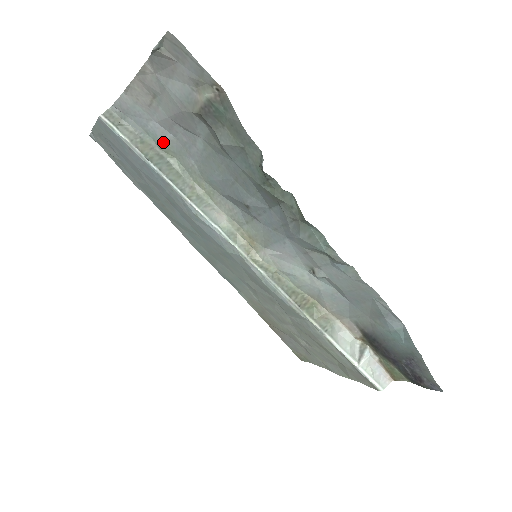
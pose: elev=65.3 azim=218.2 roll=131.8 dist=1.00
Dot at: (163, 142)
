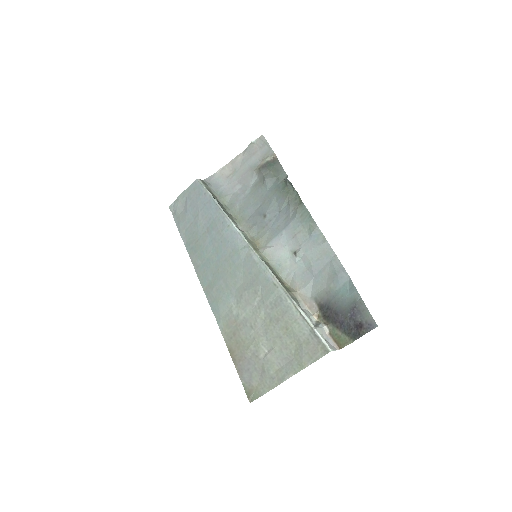
Dot at: (224, 196)
